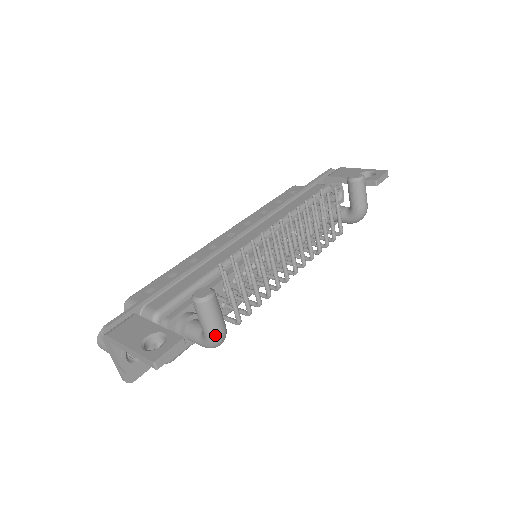
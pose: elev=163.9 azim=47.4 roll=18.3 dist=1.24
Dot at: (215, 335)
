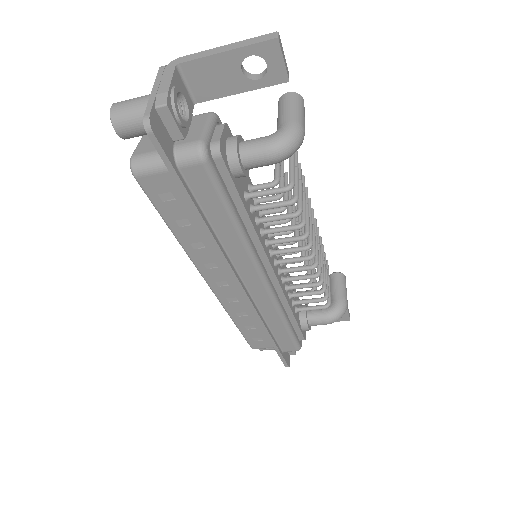
Dot at: (299, 123)
